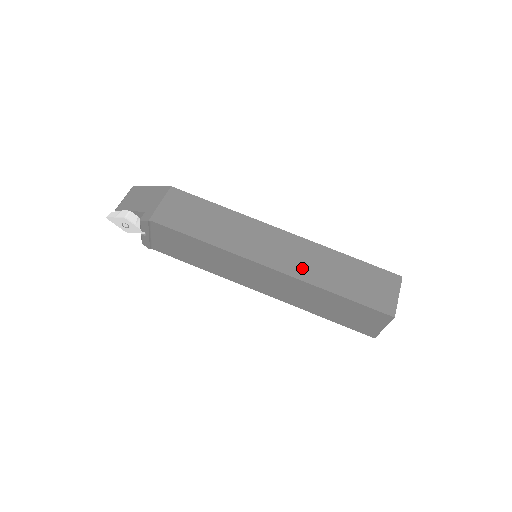
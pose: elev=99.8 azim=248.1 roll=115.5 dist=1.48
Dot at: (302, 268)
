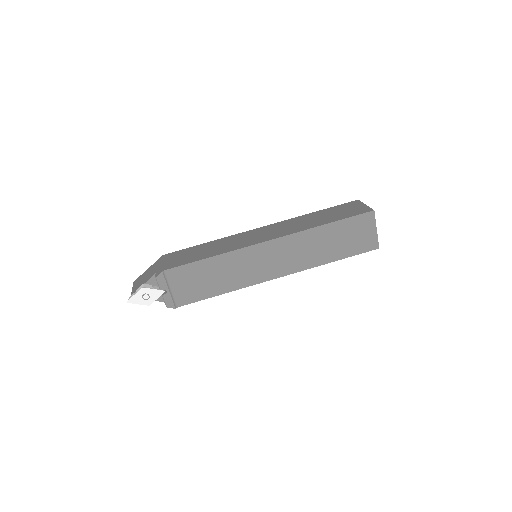
Dot at: (291, 229)
